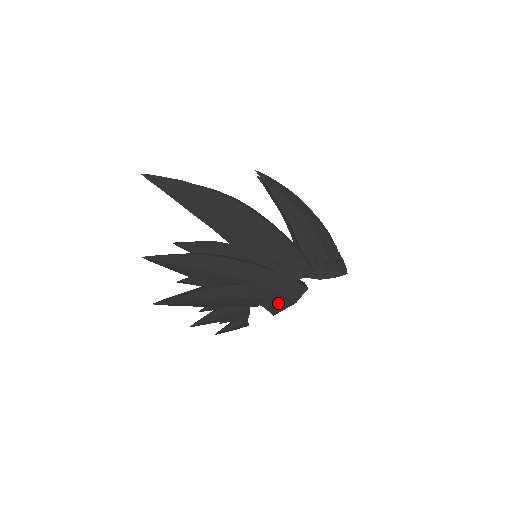
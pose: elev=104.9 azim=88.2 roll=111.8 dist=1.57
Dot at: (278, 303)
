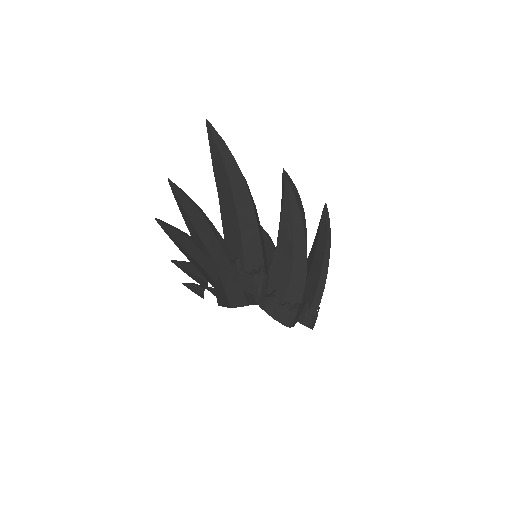
Dot at: (222, 296)
